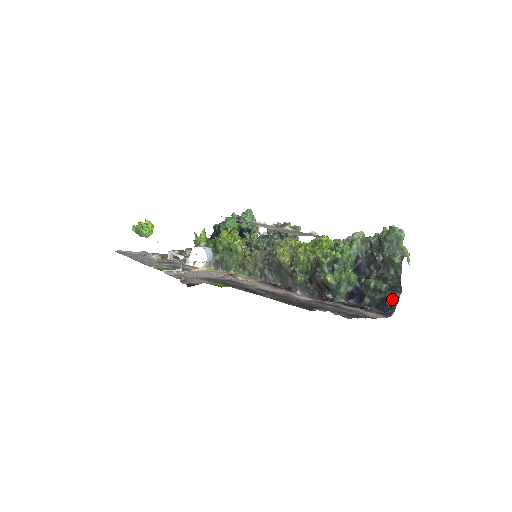
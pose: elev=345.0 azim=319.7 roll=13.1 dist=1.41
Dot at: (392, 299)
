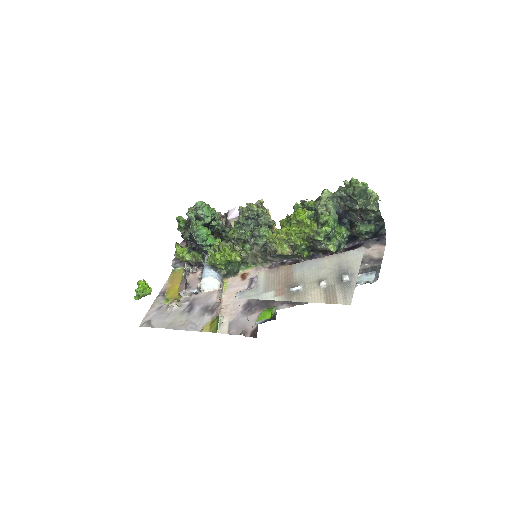
Dot at: (380, 229)
